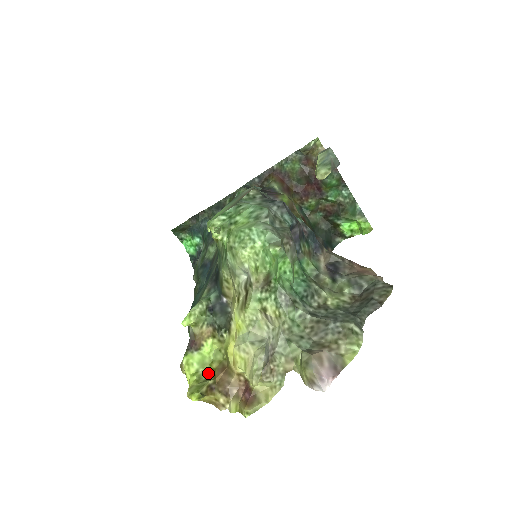
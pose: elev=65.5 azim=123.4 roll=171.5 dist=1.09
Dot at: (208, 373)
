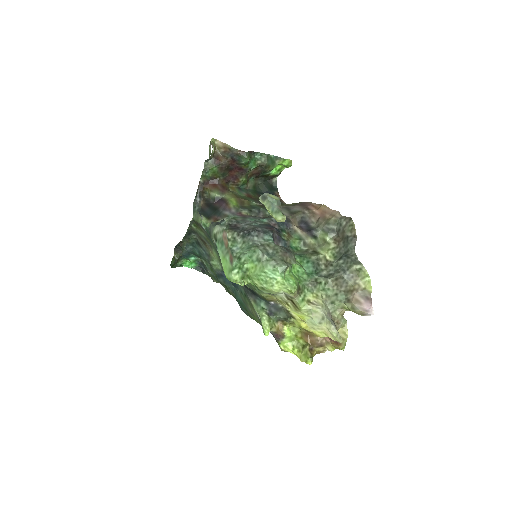
Dot at: (300, 342)
